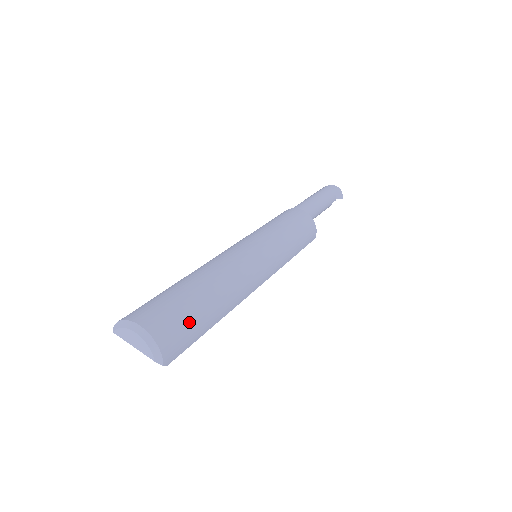
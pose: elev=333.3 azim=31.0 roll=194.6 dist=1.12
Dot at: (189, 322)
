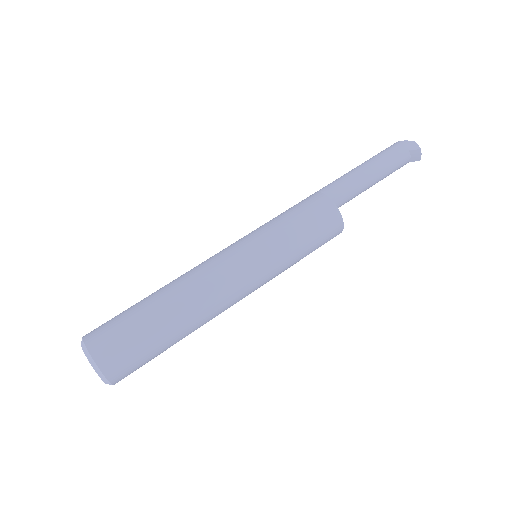
Dot at: (143, 356)
